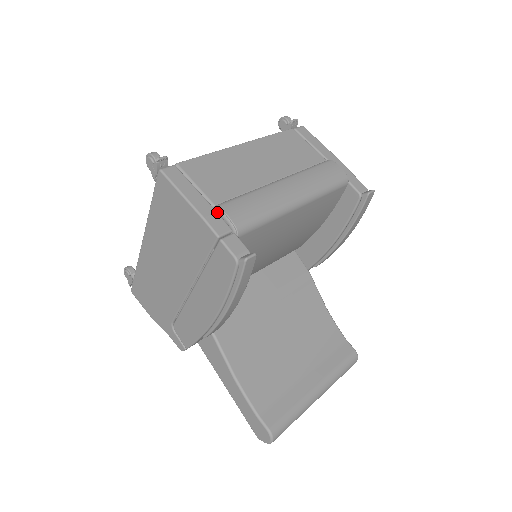
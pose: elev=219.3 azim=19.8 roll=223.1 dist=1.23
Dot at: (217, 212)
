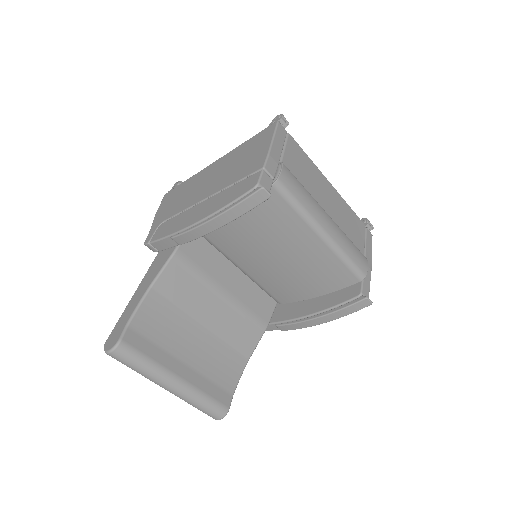
Dot at: (278, 165)
